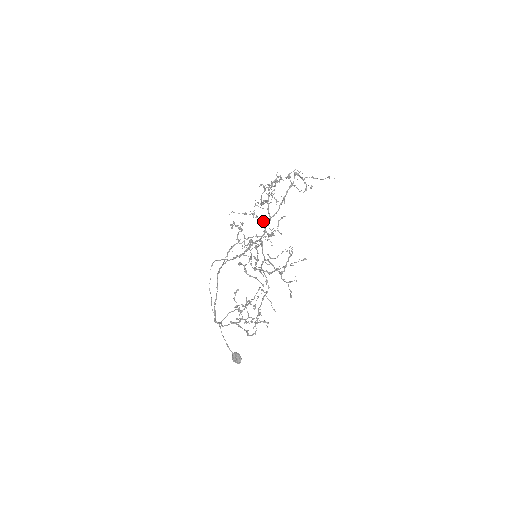
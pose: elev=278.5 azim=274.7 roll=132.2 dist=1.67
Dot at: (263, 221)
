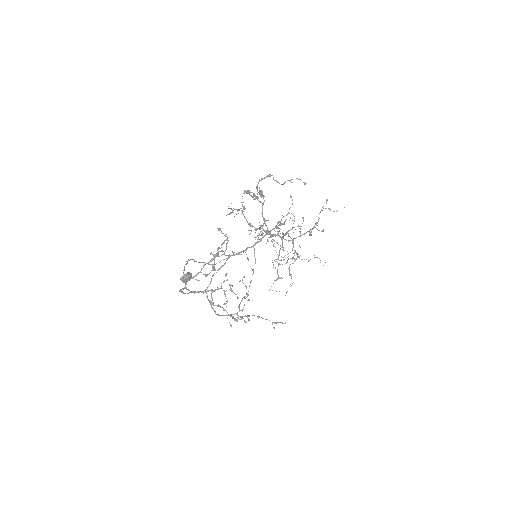
Dot at: (275, 236)
